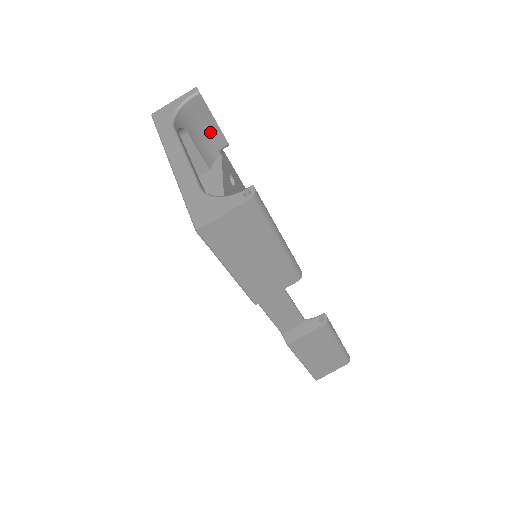
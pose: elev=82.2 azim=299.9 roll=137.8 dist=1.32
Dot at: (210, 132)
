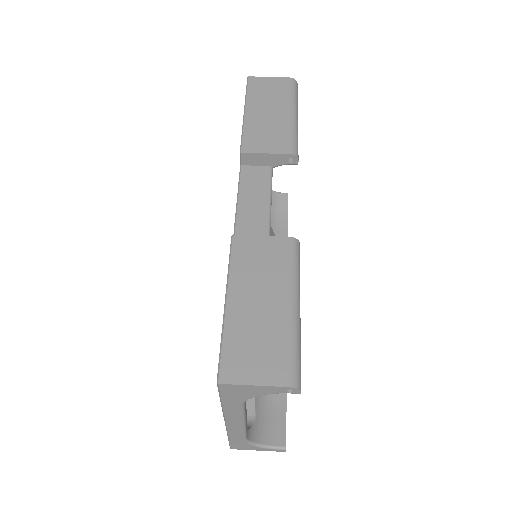
Dot at: (279, 222)
